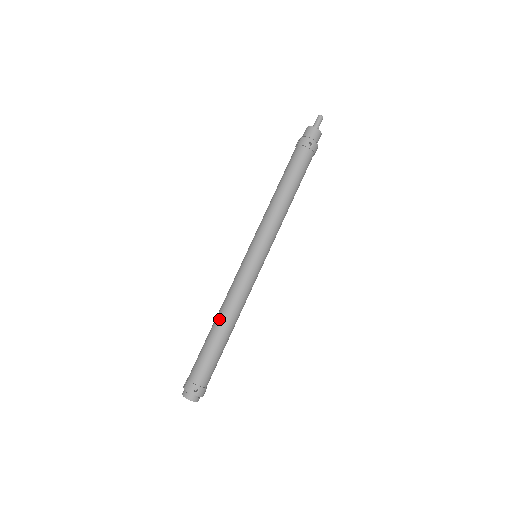
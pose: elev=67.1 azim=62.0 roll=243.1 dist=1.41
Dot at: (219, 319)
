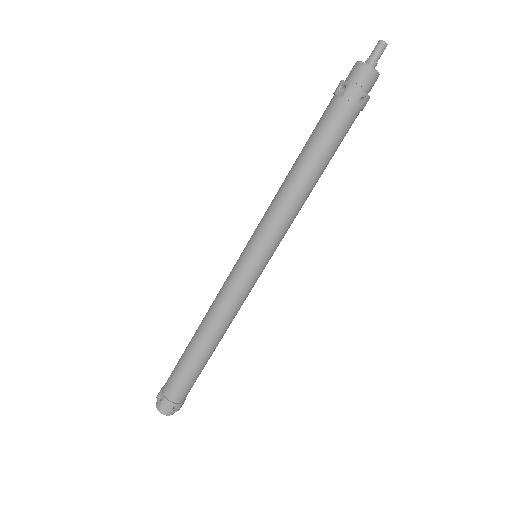
Dot at: (205, 337)
